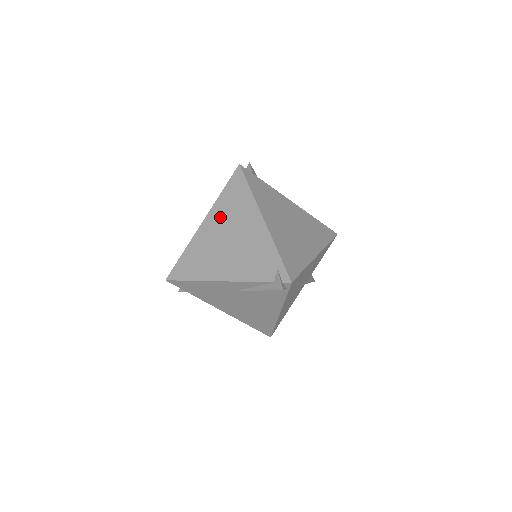
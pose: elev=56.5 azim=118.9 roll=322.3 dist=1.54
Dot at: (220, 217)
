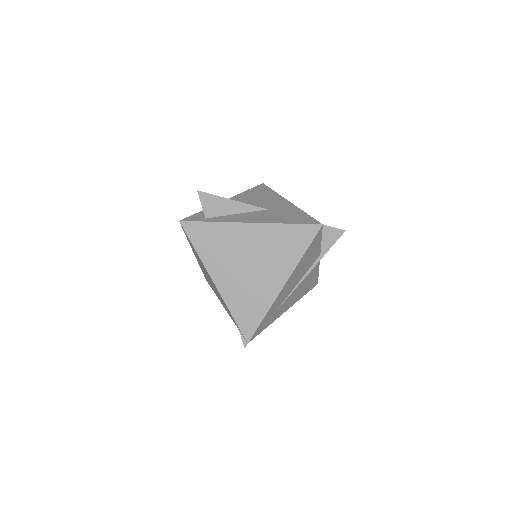
Dot at: (198, 259)
